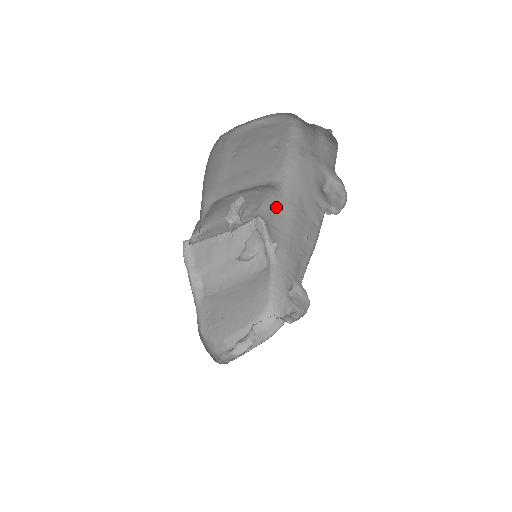
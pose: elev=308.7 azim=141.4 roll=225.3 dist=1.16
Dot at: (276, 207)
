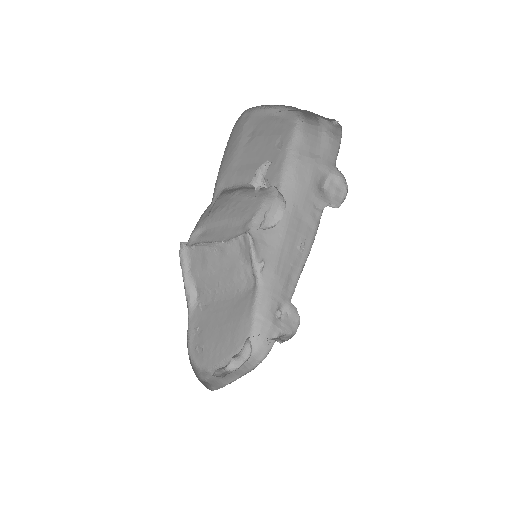
Dot at: occluded
